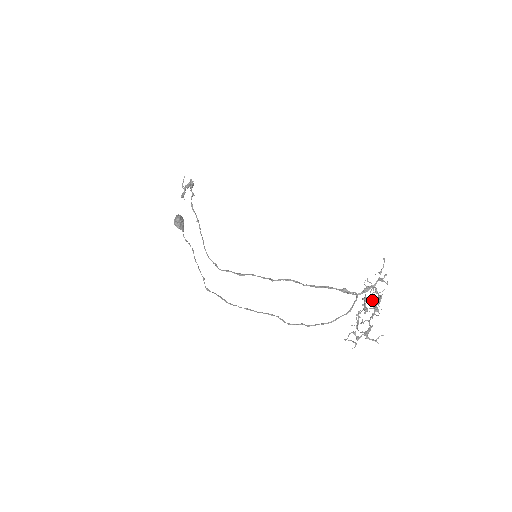
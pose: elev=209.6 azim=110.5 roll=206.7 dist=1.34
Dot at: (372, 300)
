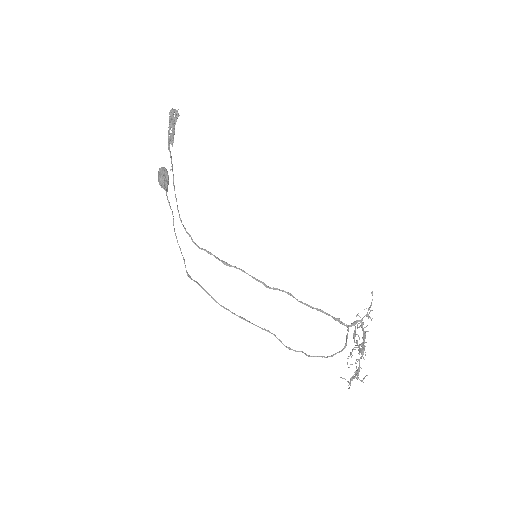
Dot at: (362, 338)
